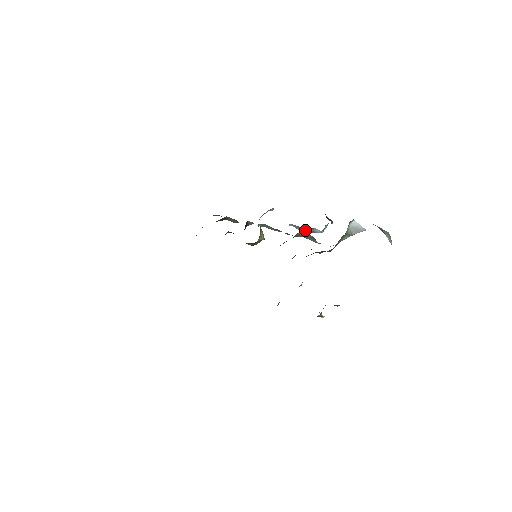
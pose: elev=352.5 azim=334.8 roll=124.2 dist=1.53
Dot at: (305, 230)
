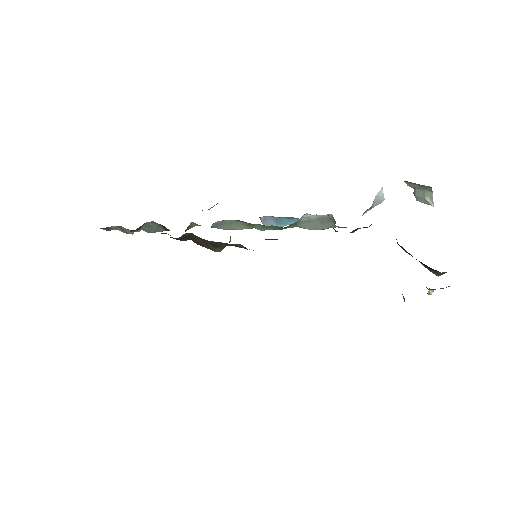
Dot at: (283, 222)
